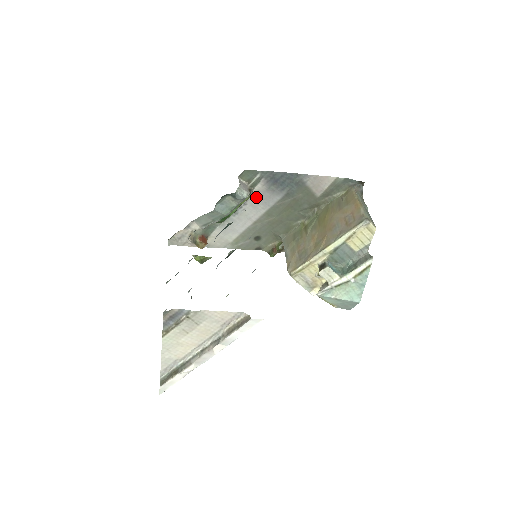
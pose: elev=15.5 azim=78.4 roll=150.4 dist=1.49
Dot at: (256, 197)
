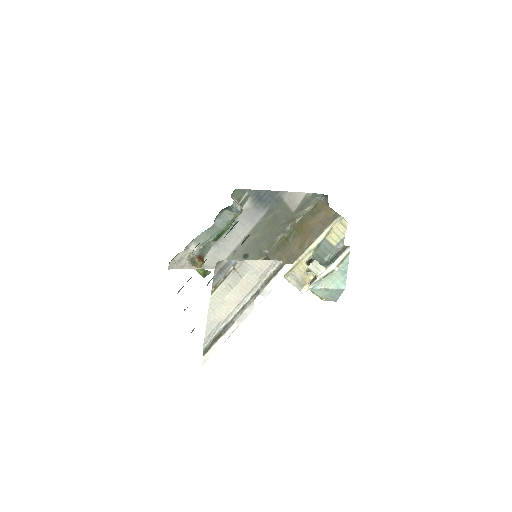
Dot at: (244, 215)
